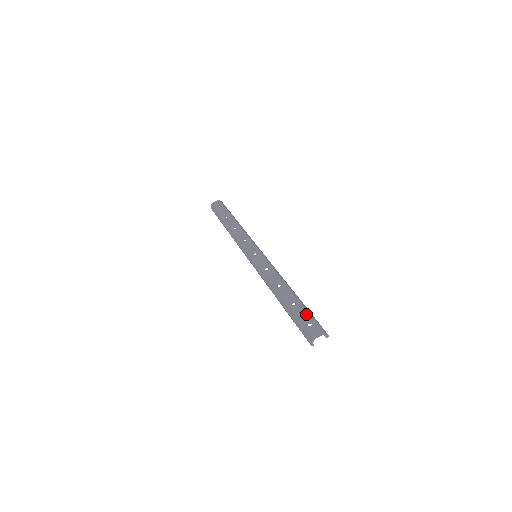
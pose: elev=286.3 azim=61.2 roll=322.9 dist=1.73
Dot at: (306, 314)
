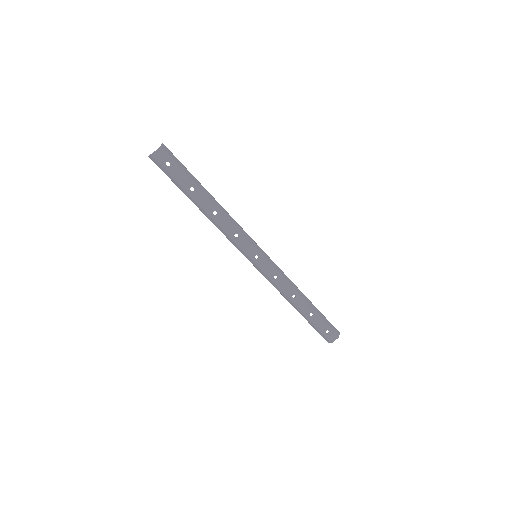
Dot at: (324, 324)
